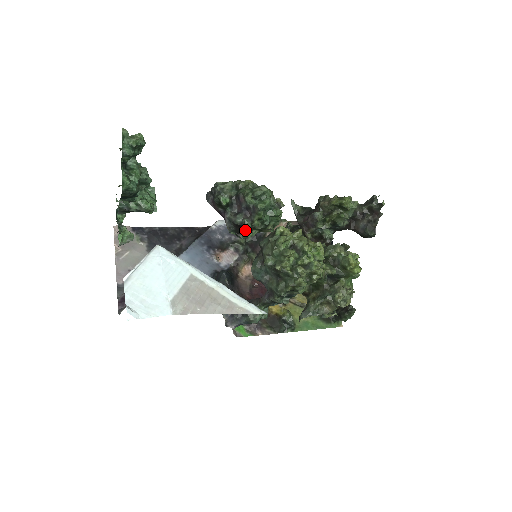
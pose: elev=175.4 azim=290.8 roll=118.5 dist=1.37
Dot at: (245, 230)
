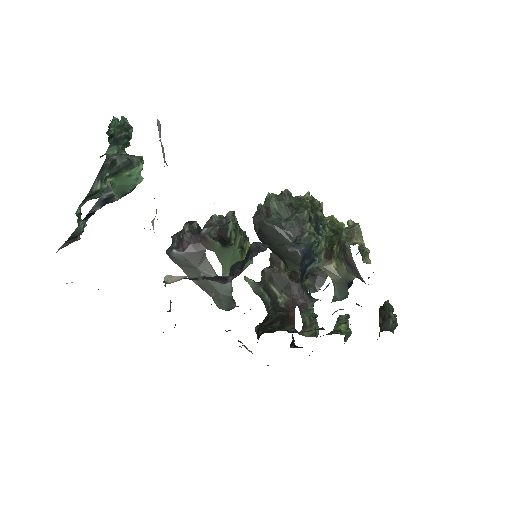
Dot at: (229, 241)
